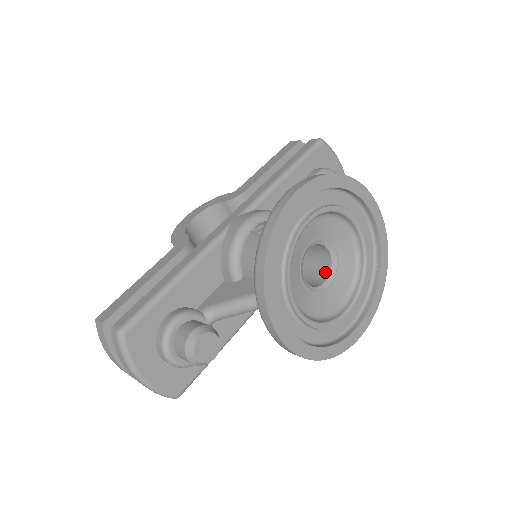
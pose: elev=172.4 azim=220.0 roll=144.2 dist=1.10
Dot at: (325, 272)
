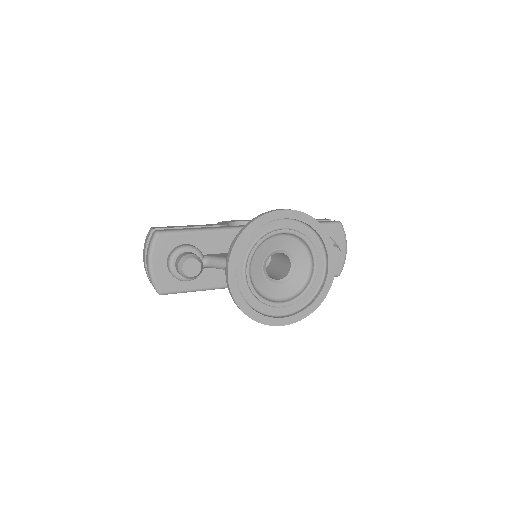
Dot at: (282, 276)
